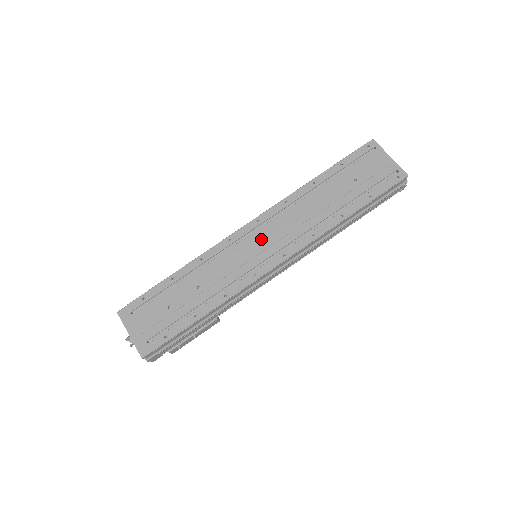
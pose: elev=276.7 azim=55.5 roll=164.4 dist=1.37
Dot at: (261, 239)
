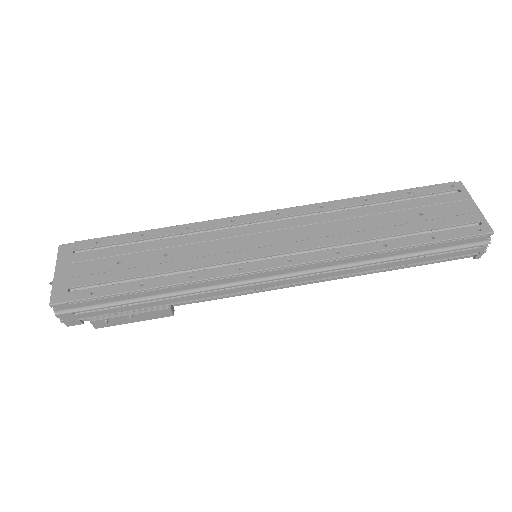
Dot at: (270, 233)
